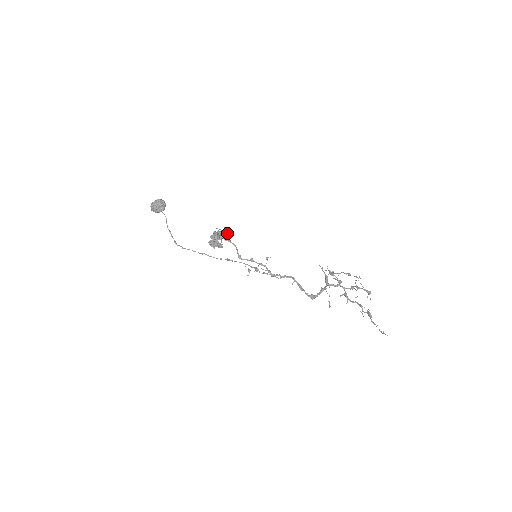
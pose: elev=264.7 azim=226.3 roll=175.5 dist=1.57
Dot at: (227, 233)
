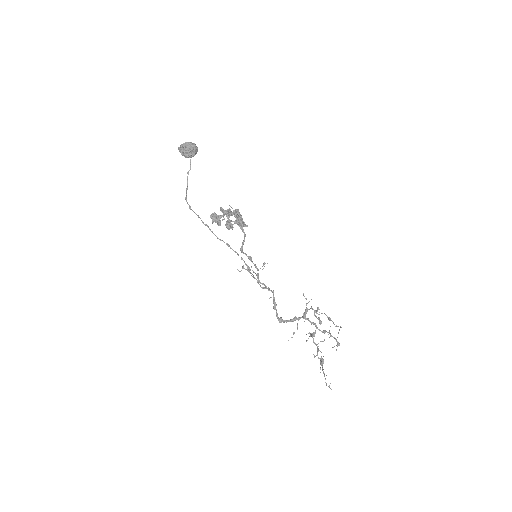
Dot at: occluded
